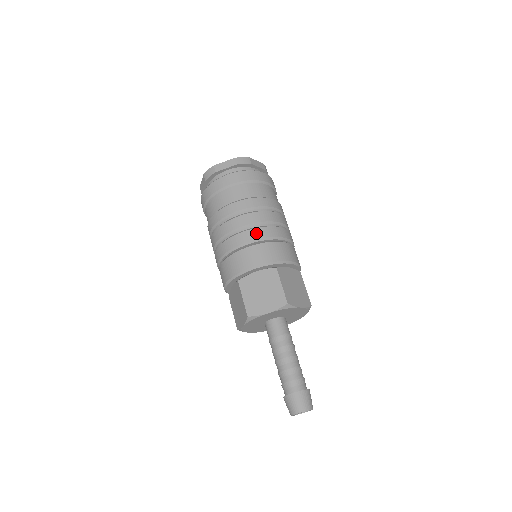
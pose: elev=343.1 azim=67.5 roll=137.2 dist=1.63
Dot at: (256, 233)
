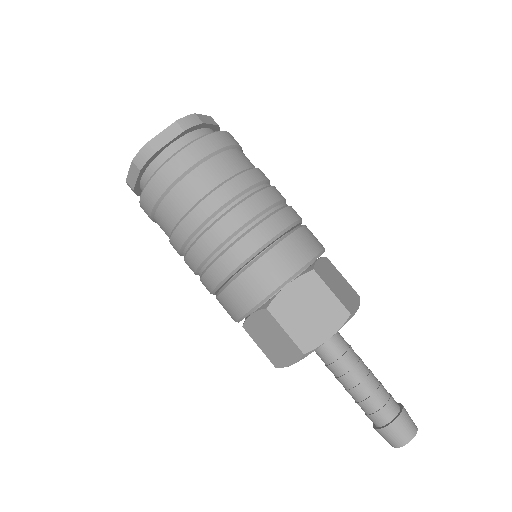
Dot at: (266, 230)
